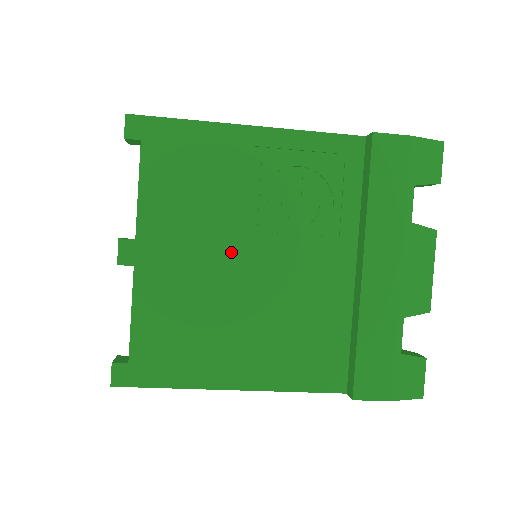
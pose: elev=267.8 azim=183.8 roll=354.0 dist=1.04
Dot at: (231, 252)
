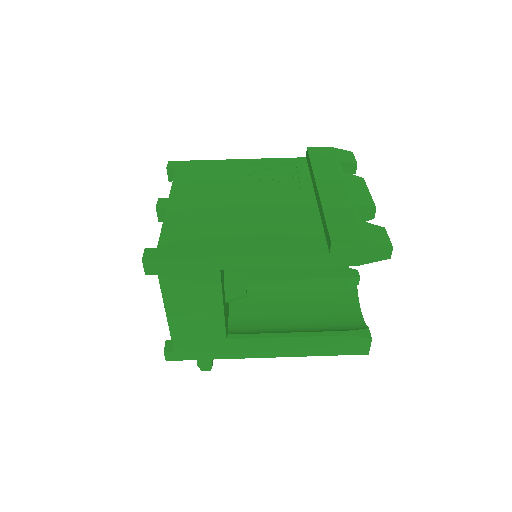
Dot at: (230, 198)
